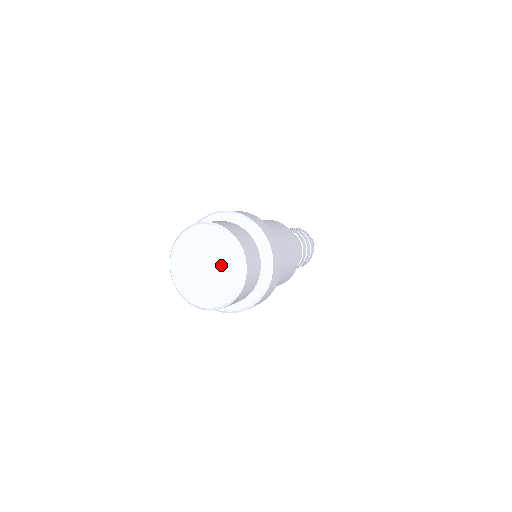
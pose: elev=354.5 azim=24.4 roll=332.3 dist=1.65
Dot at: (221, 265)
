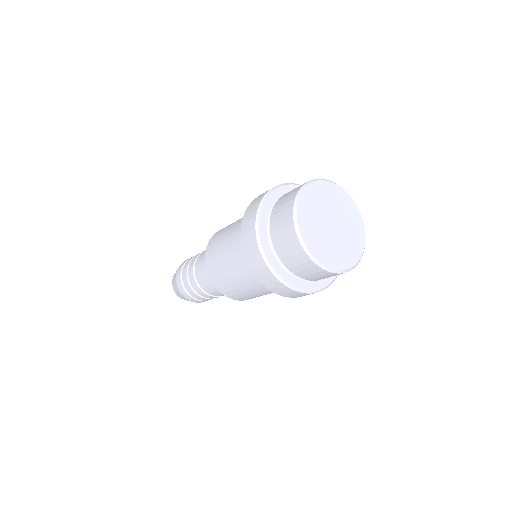
Dot at: (347, 231)
